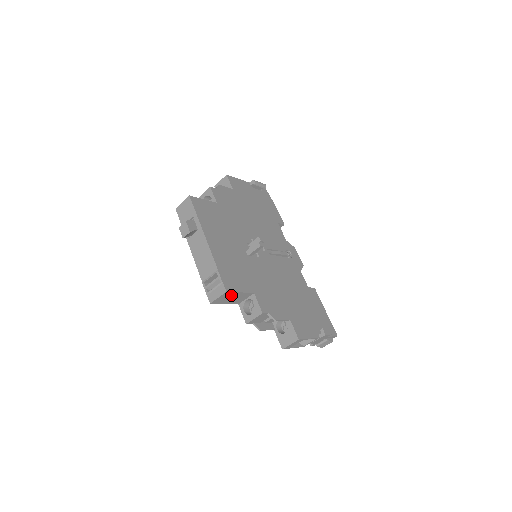
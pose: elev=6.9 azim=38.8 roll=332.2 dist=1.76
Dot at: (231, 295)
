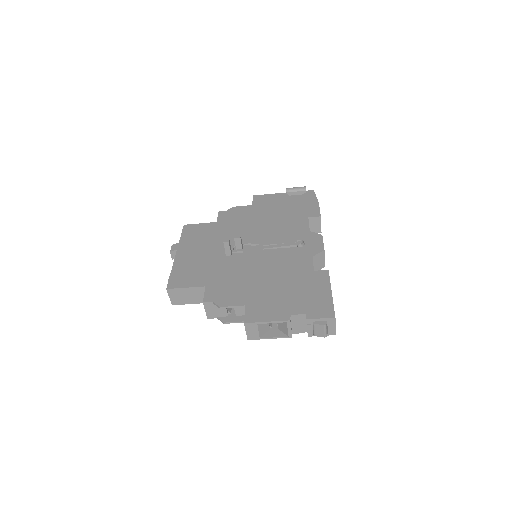
Dot at: (180, 292)
